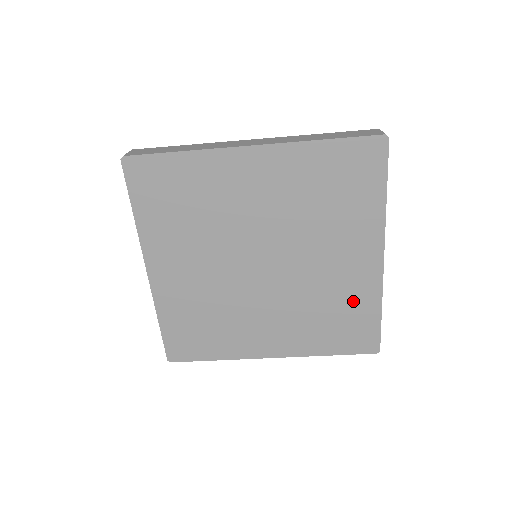
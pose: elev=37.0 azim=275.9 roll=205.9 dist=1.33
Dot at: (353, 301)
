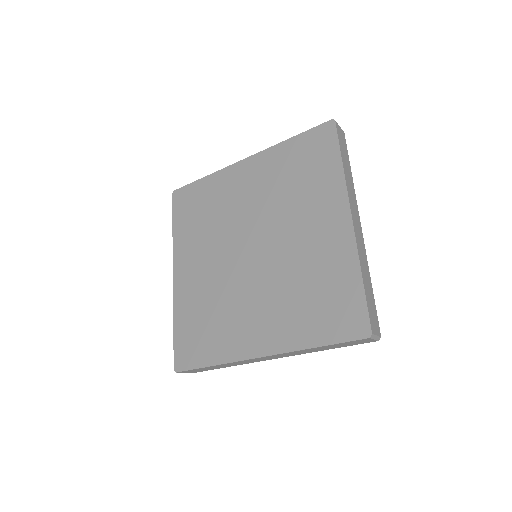
Dot at: (331, 271)
